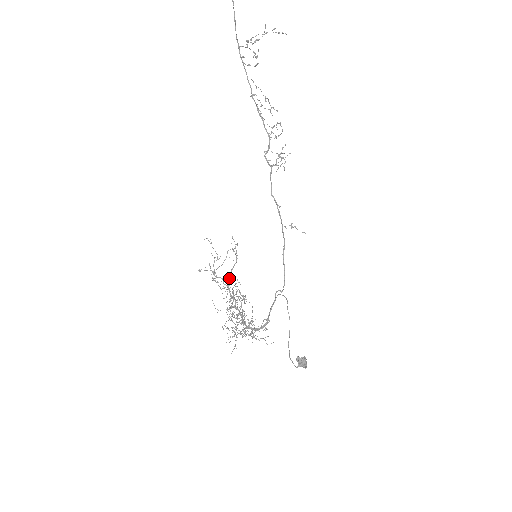
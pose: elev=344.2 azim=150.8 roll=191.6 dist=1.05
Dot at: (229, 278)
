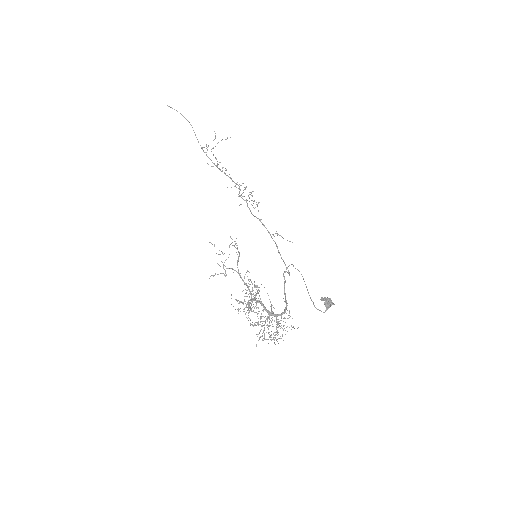
Dot at: (237, 267)
